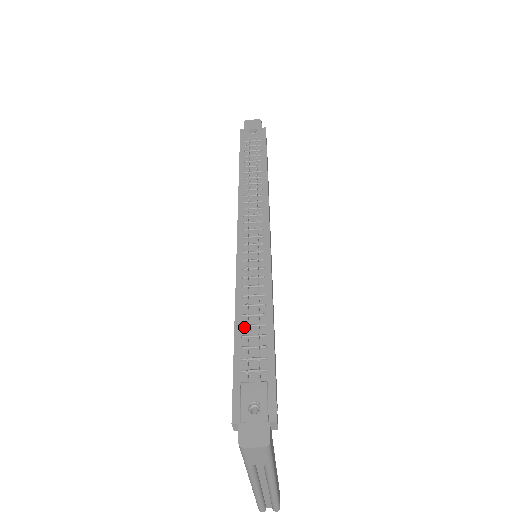
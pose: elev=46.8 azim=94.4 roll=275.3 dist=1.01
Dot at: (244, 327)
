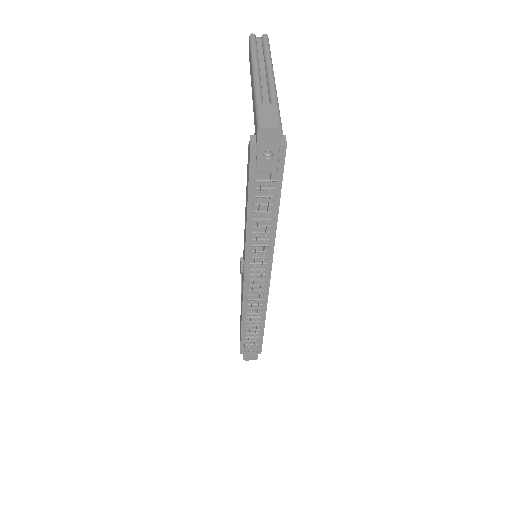
Dot at: (247, 326)
